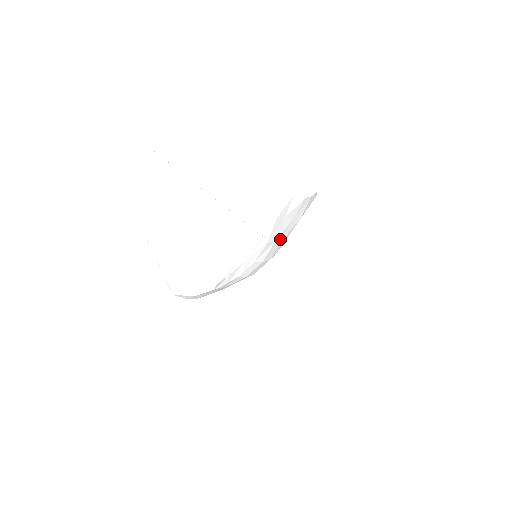
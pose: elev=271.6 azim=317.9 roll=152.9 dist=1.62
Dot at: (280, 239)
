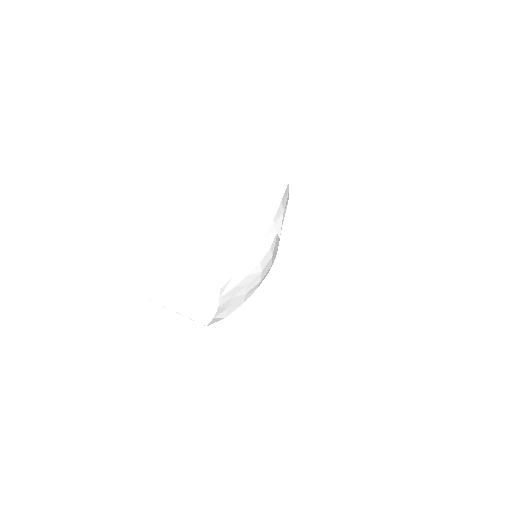
Dot at: (278, 241)
